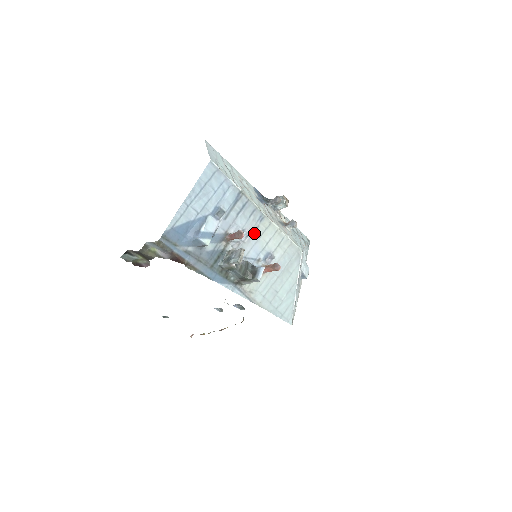
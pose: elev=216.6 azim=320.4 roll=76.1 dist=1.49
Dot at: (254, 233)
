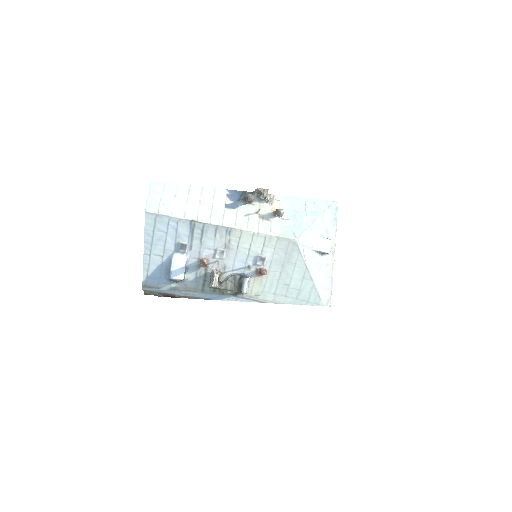
Dot at: (229, 247)
